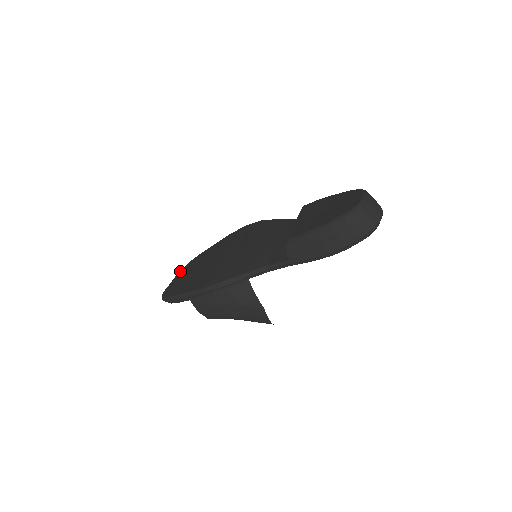
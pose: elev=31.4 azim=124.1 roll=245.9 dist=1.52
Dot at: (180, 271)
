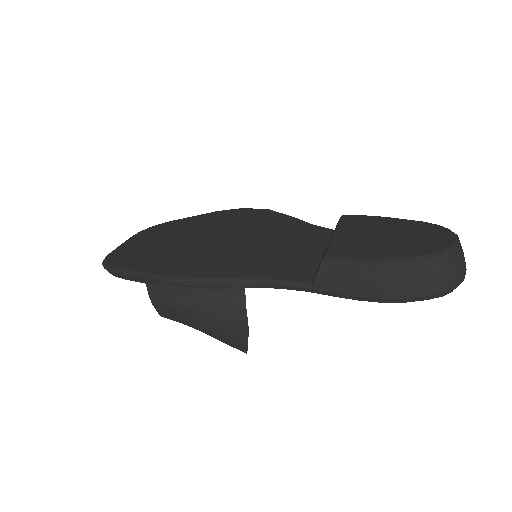
Dot at: (137, 234)
